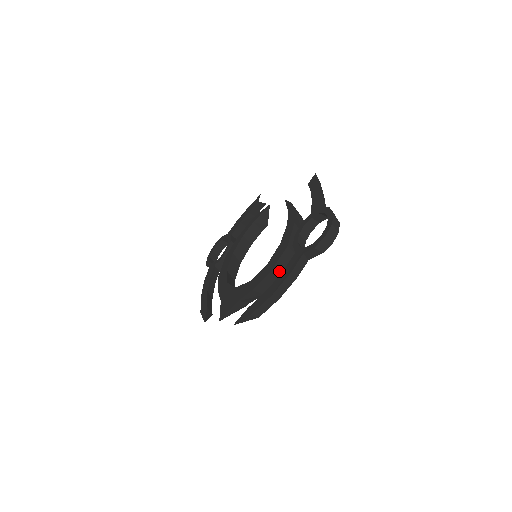
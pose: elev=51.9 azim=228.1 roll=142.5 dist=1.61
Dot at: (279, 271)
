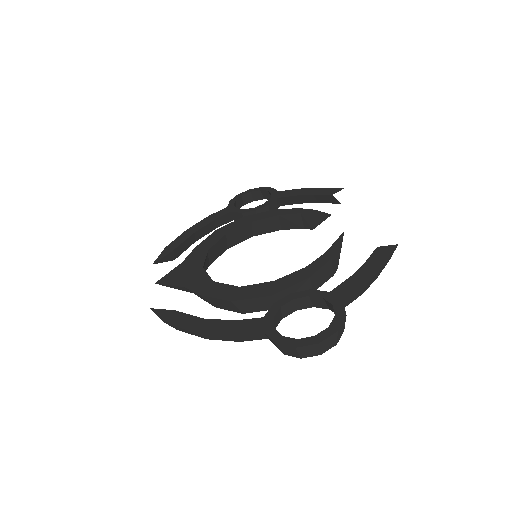
Dot at: (243, 307)
